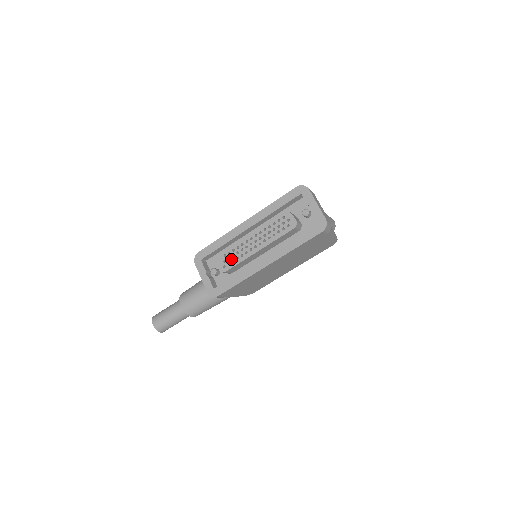
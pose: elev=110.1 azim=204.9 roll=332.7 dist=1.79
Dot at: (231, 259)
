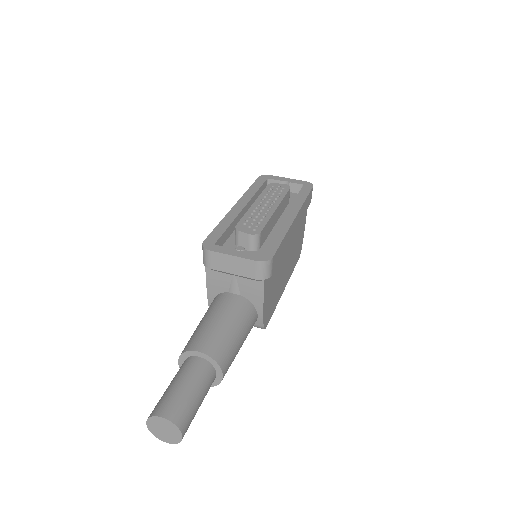
Dot at: (255, 223)
